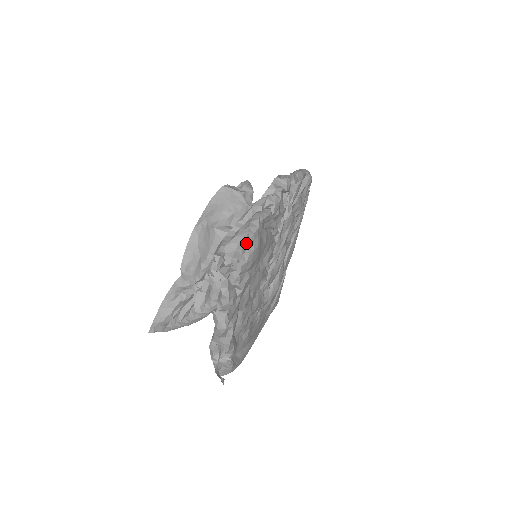
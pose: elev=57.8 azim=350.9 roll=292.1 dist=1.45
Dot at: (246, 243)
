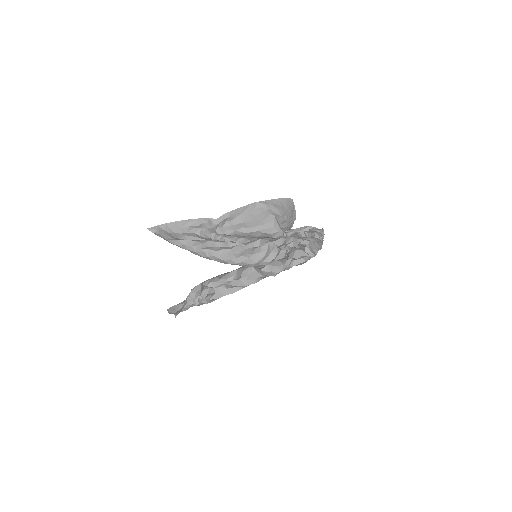
Dot at: occluded
